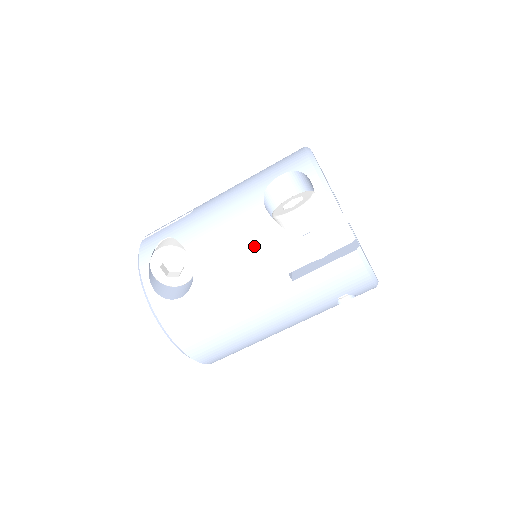
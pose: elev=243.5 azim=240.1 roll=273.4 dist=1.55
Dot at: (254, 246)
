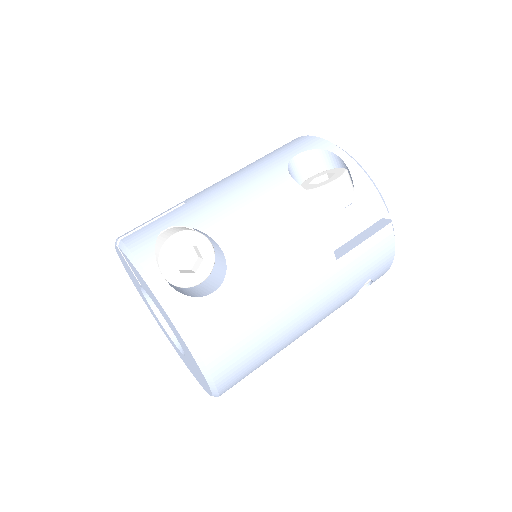
Dot at: (296, 222)
